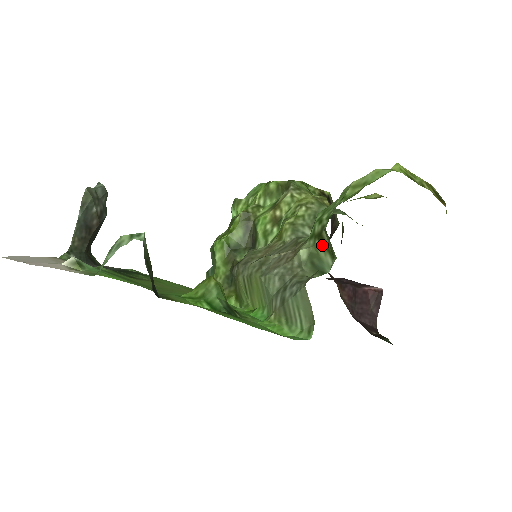
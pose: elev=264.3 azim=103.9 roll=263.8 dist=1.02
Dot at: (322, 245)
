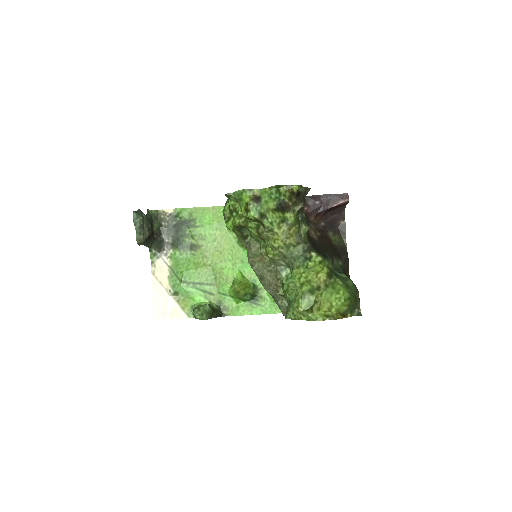
Dot at: occluded
